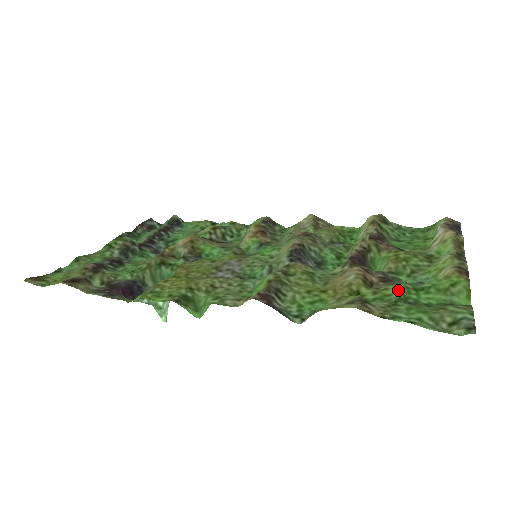
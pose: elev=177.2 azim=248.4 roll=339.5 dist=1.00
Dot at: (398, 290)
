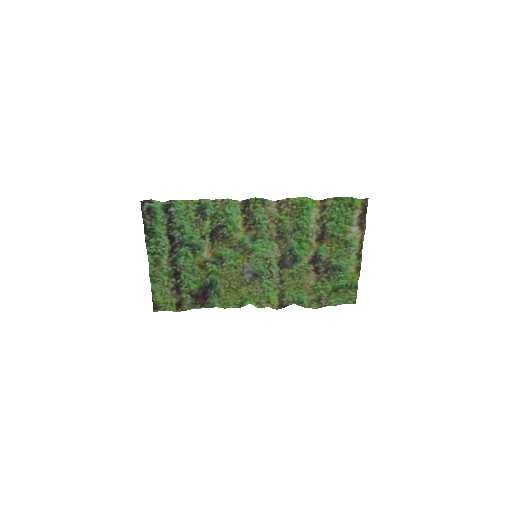
Dot at: (331, 285)
